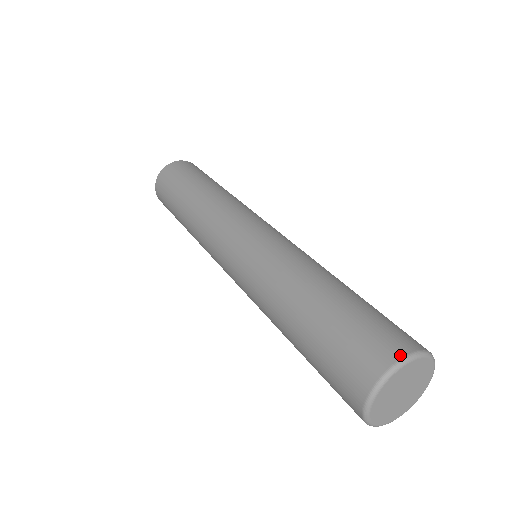
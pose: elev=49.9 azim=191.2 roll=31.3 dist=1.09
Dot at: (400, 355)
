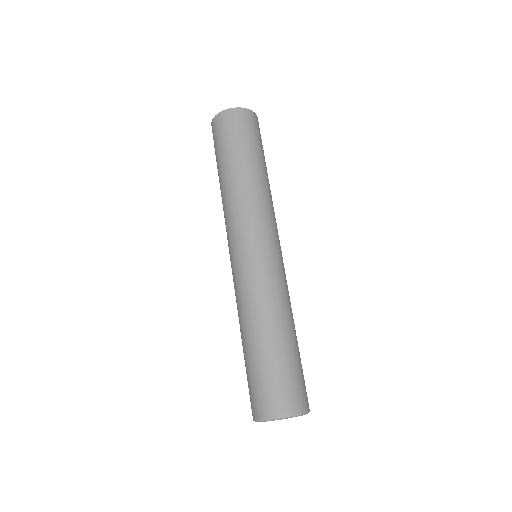
Dot at: (278, 414)
